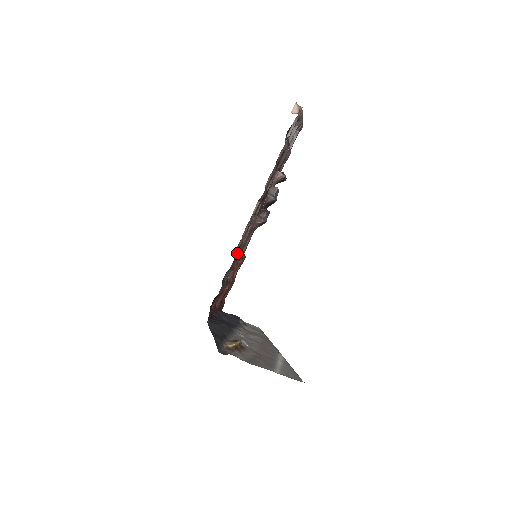
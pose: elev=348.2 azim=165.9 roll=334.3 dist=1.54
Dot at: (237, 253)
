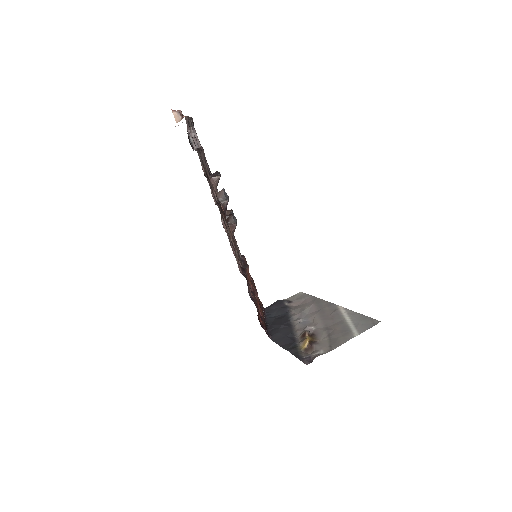
Dot at: occluded
